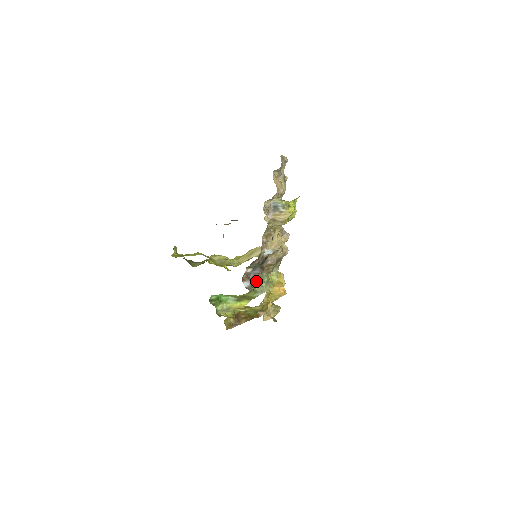
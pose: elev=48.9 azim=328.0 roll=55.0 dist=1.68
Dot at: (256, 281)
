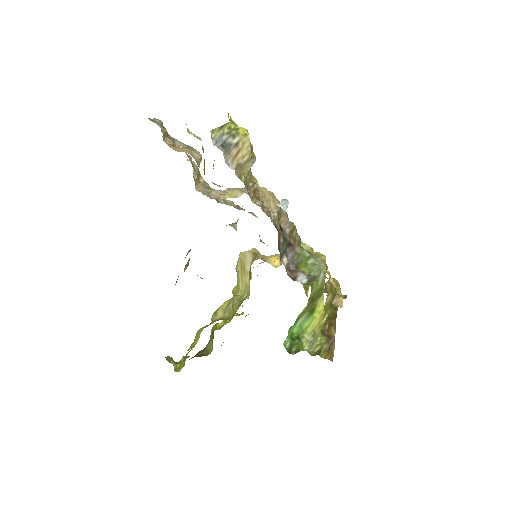
Dot at: (301, 267)
